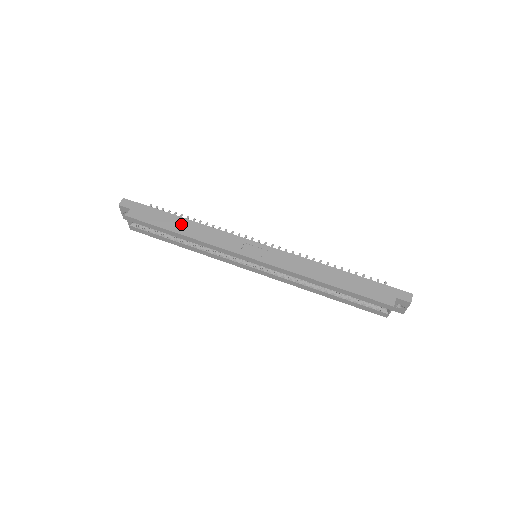
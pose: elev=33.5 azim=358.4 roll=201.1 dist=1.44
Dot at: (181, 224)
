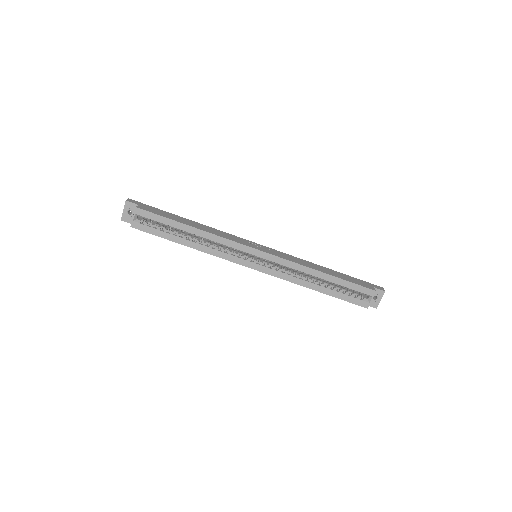
Dot at: (189, 222)
